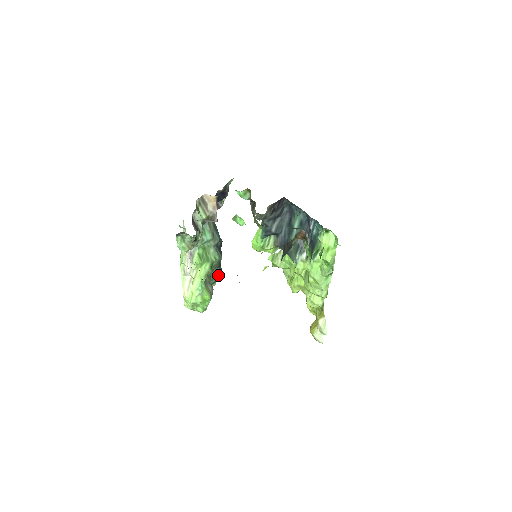
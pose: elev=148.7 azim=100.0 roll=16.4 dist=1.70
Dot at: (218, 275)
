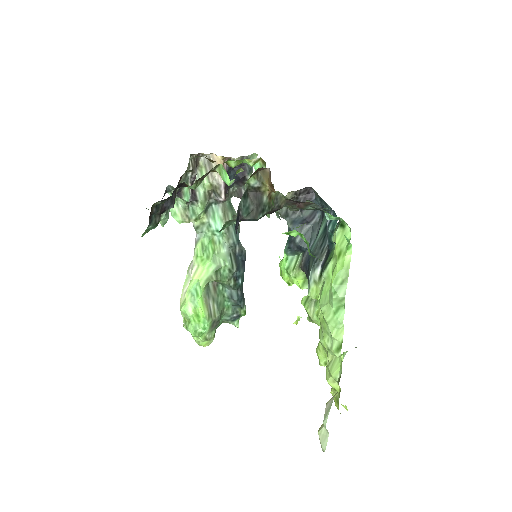
Dot at: (236, 305)
